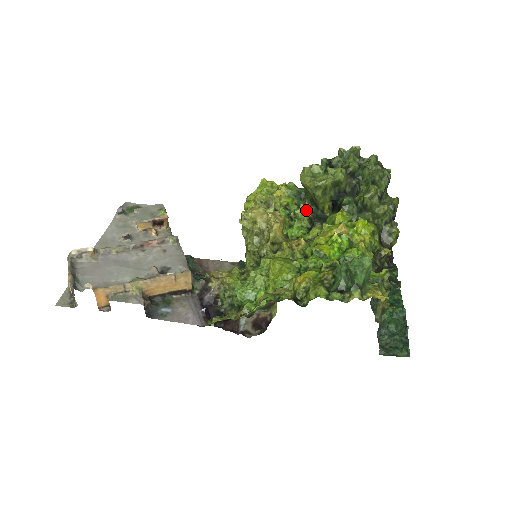
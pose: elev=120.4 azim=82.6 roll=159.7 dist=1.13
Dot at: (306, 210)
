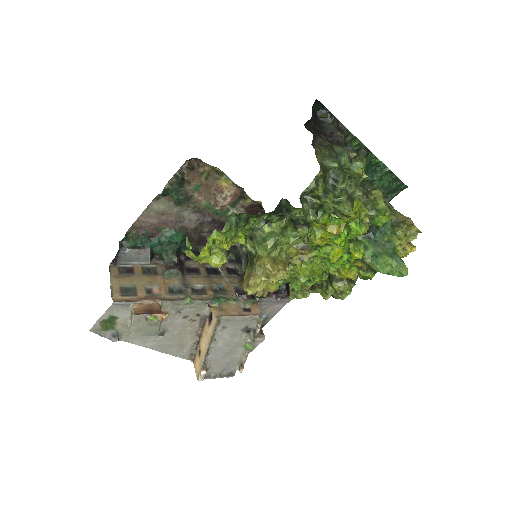
Dot at: occluded
